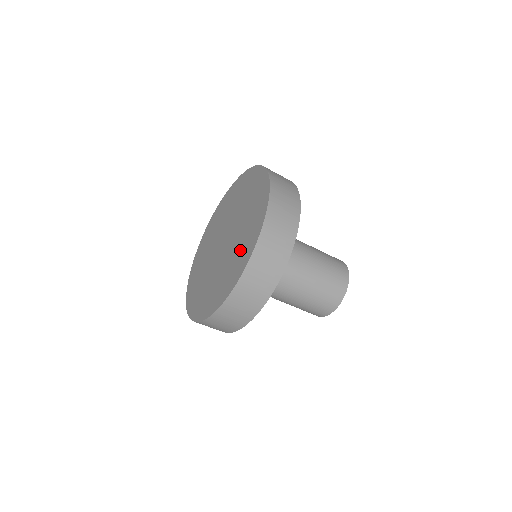
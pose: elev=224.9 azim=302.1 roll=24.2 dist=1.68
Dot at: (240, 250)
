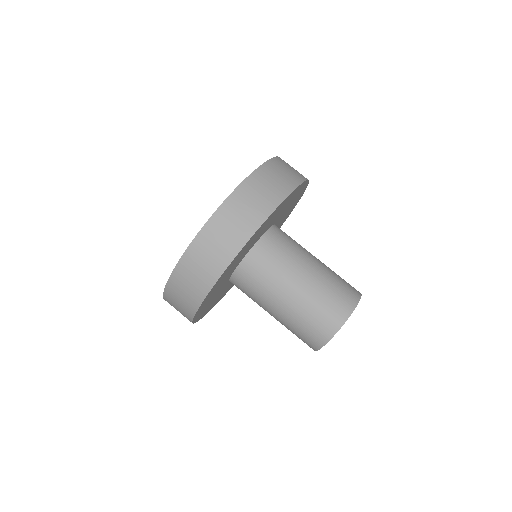
Dot at: occluded
